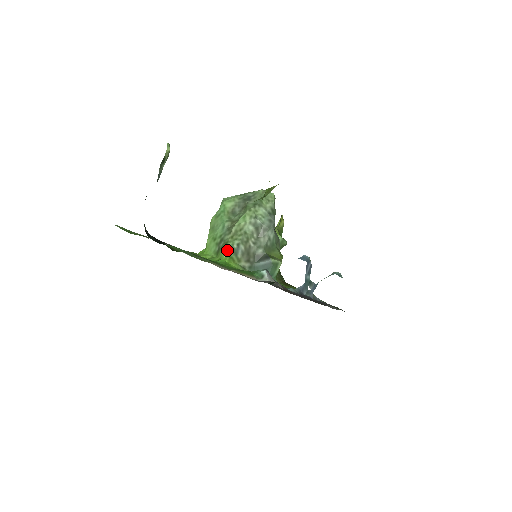
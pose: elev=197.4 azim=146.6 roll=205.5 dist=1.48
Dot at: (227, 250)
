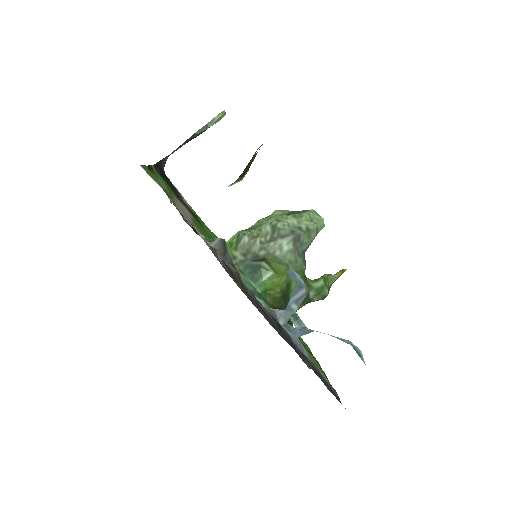
Dot at: (234, 236)
